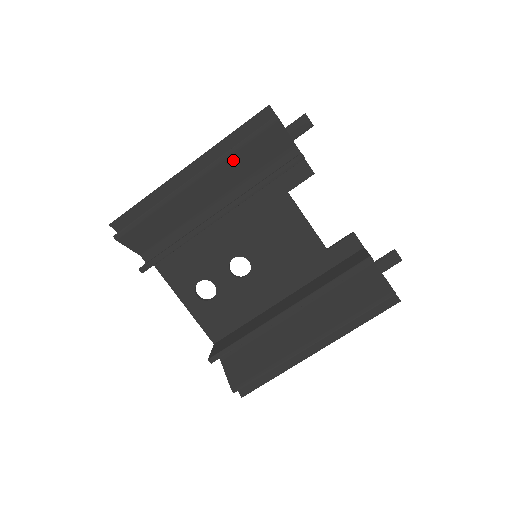
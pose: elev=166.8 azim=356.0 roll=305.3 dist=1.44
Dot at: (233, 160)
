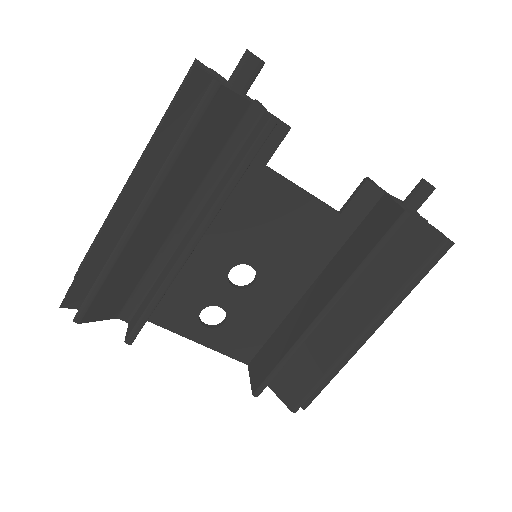
Dot at: (179, 165)
